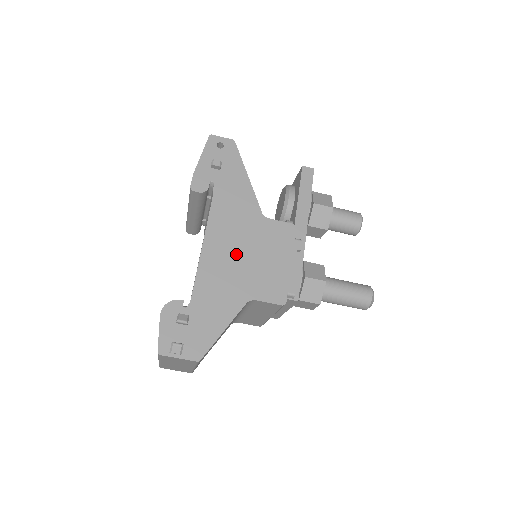
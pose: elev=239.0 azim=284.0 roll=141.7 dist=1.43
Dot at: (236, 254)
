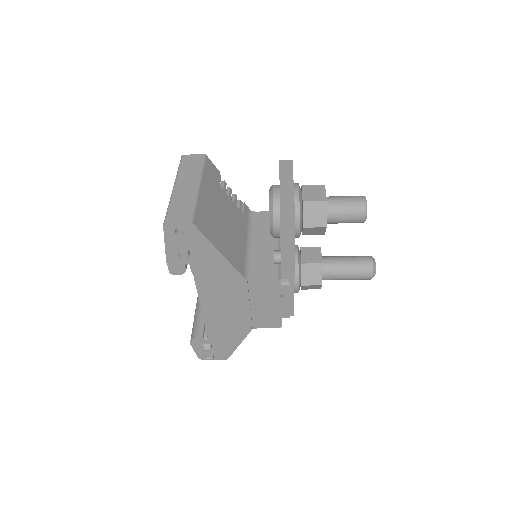
Dot at: (231, 308)
